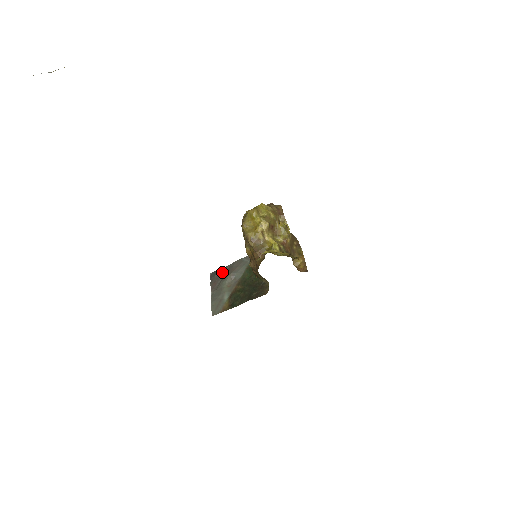
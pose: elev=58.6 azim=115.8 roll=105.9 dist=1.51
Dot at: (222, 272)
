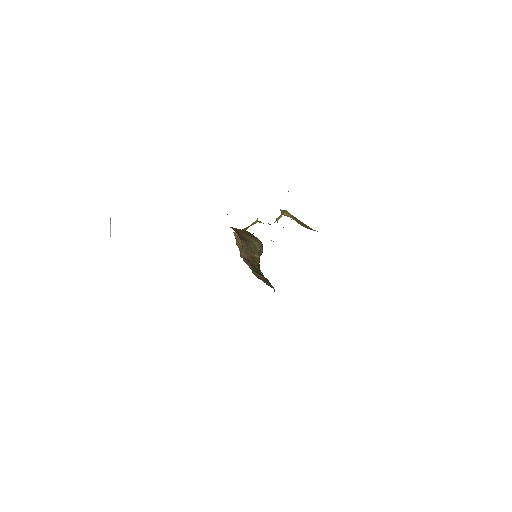
Dot at: occluded
